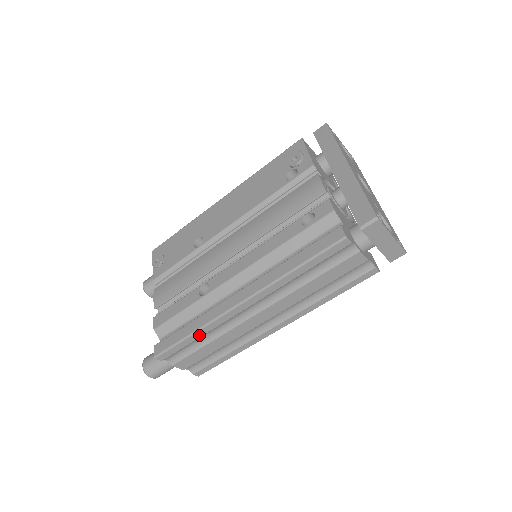
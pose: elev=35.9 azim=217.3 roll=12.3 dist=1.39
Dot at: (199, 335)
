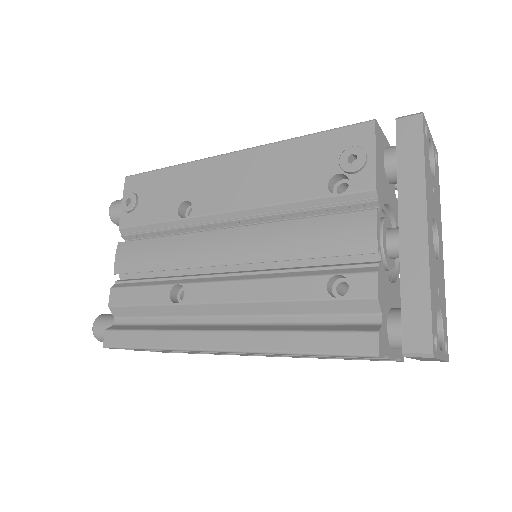
Dot at: occluded
